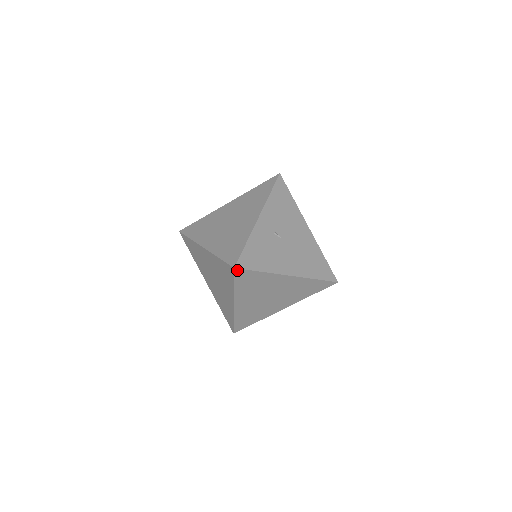
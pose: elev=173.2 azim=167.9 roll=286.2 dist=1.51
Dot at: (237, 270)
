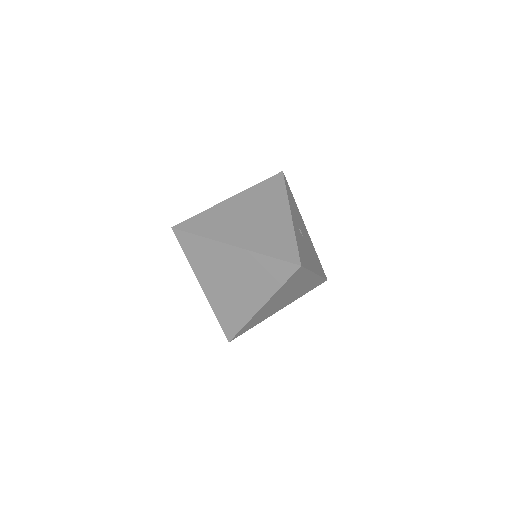
Dot at: (300, 268)
